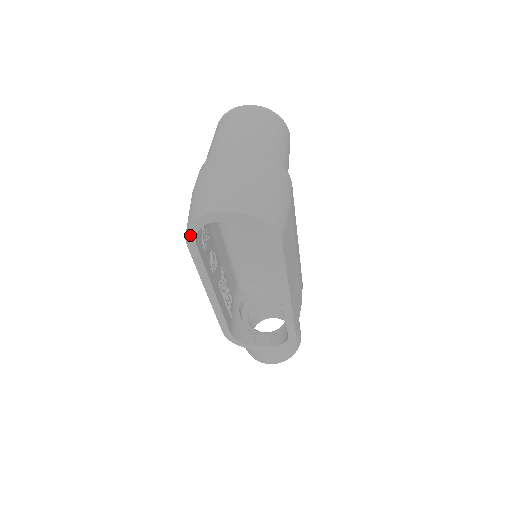
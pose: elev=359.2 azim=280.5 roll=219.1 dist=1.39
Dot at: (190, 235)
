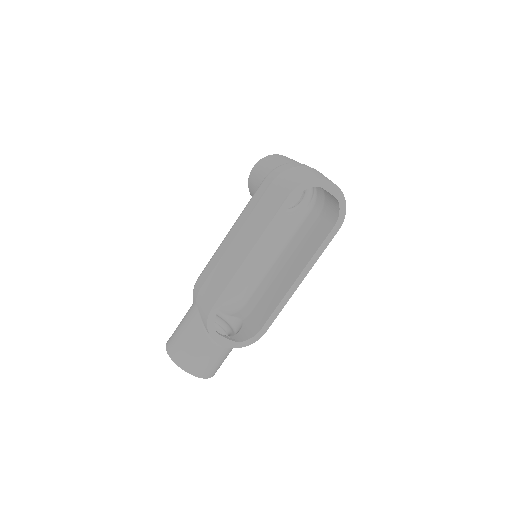
Dot at: (299, 189)
